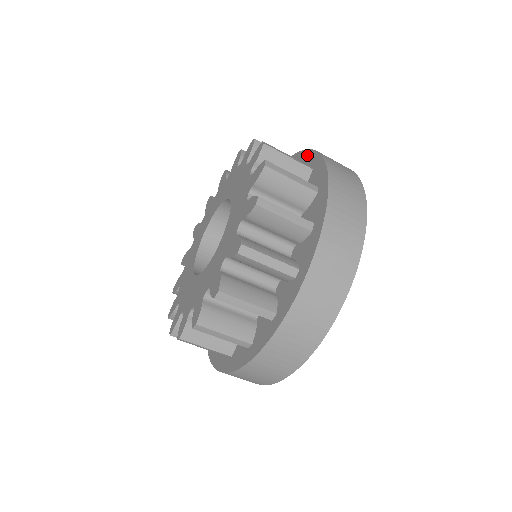
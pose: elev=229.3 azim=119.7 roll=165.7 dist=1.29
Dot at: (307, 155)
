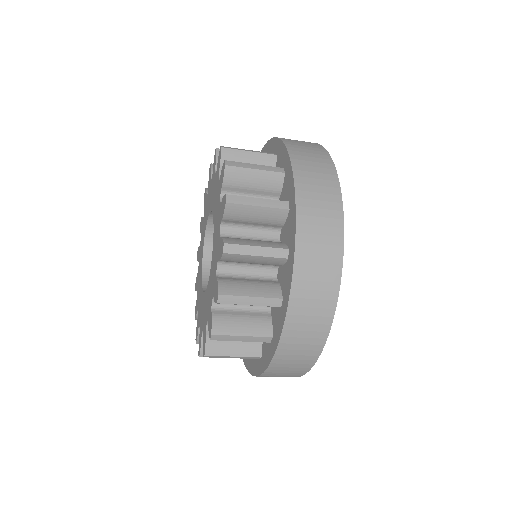
Dot at: (292, 217)
